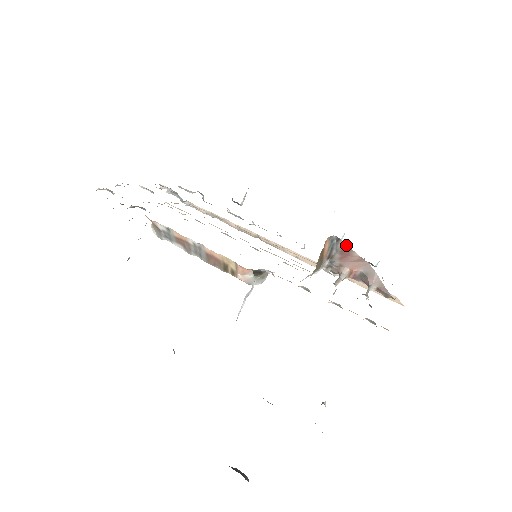
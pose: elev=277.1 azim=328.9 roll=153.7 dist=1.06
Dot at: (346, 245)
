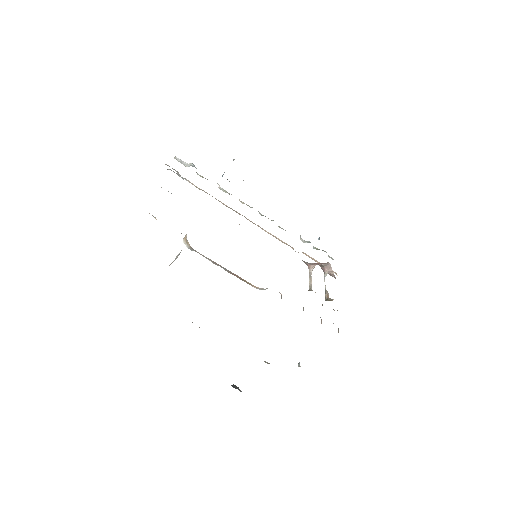
Dot at: occluded
